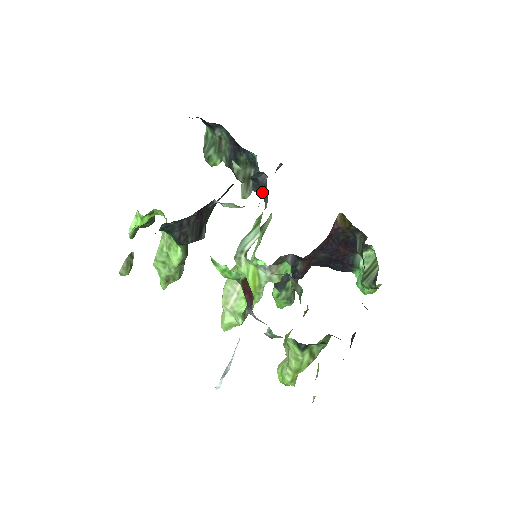
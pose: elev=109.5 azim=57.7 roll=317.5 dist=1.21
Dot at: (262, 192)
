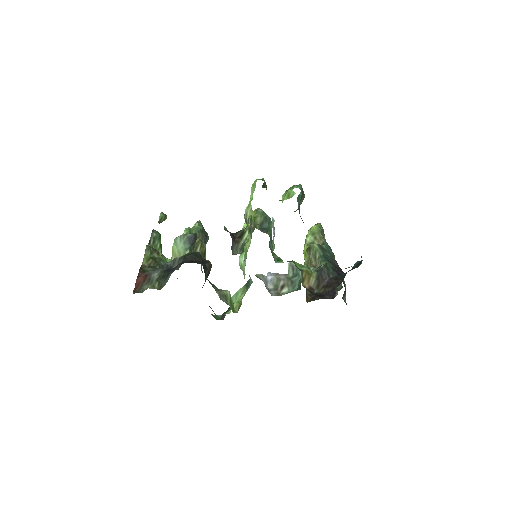
Dot at: occluded
